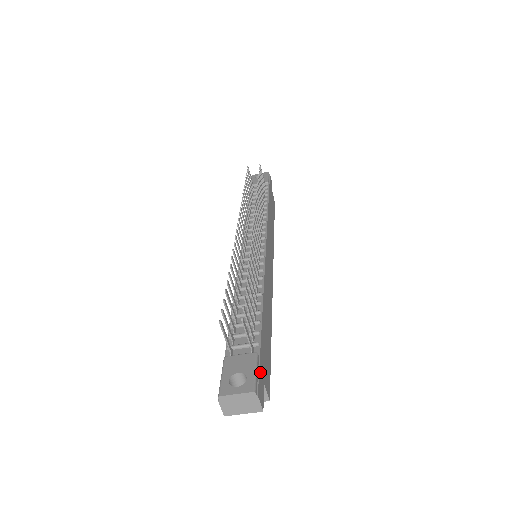
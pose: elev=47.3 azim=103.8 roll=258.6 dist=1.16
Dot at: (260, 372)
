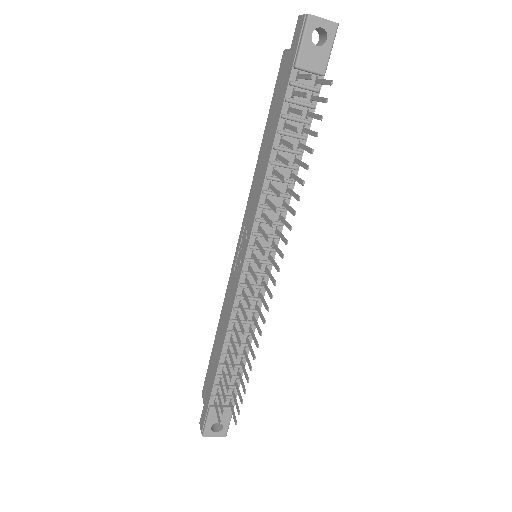
Dot at: occluded
